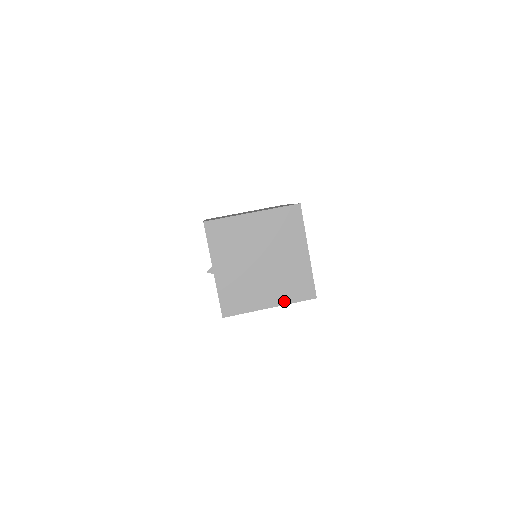
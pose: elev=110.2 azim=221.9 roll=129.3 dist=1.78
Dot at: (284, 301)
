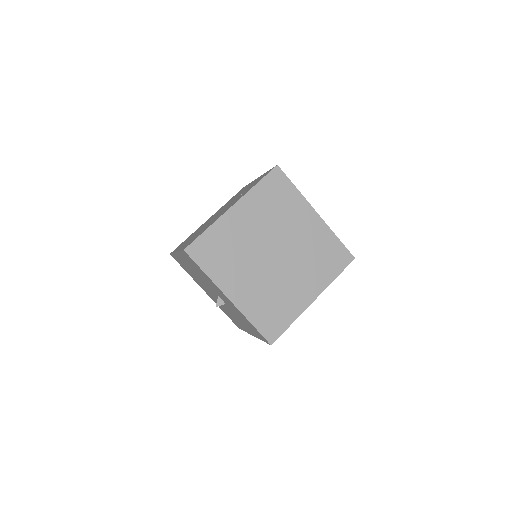
Dot at: (324, 283)
